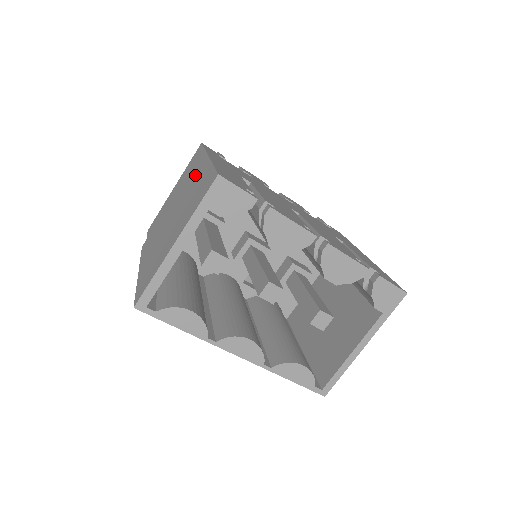
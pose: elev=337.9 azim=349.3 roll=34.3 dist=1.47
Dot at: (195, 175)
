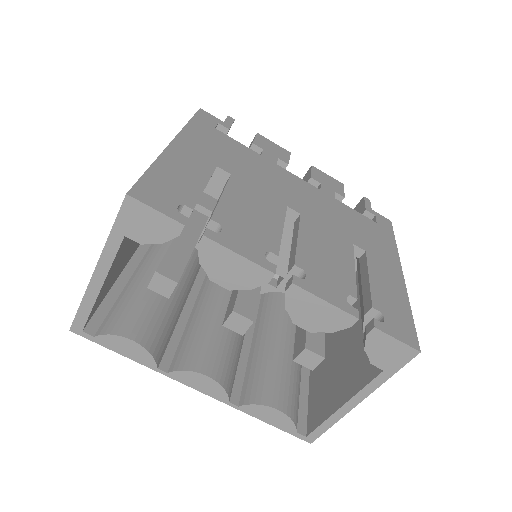
Dot at: occluded
